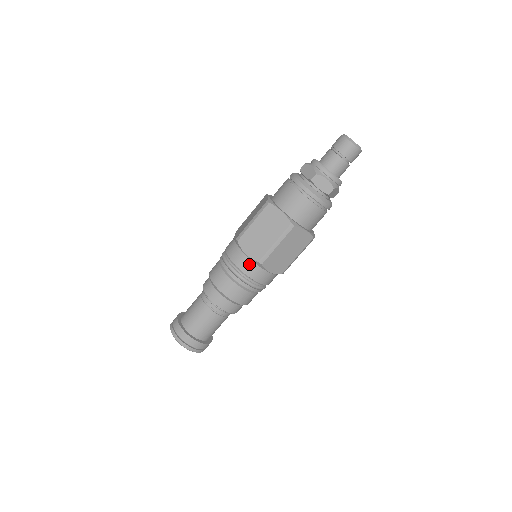
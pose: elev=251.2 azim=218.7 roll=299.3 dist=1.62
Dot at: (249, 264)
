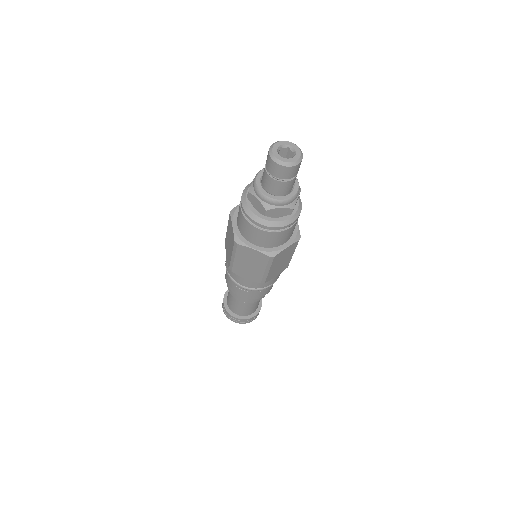
Dot at: (254, 283)
